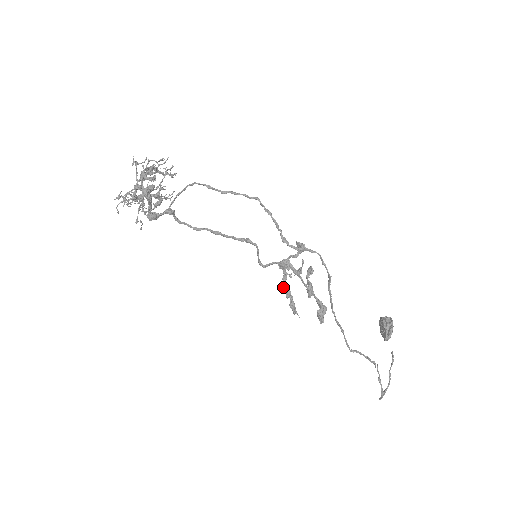
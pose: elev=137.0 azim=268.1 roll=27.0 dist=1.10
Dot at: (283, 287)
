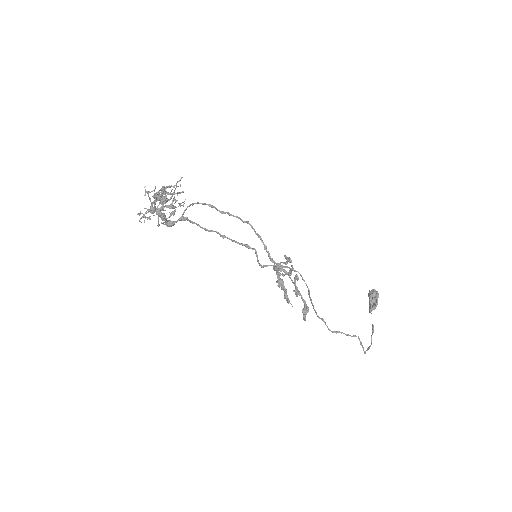
Dot at: (278, 283)
